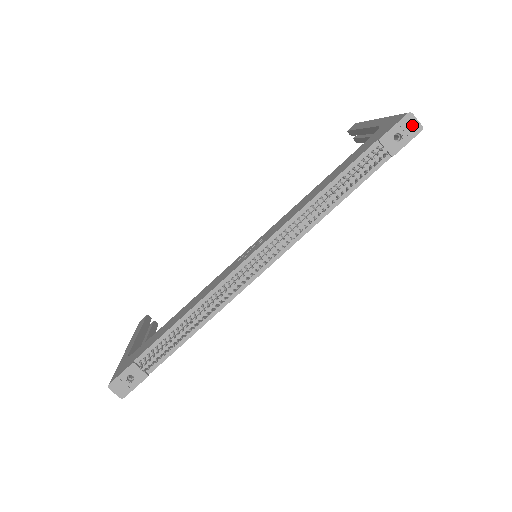
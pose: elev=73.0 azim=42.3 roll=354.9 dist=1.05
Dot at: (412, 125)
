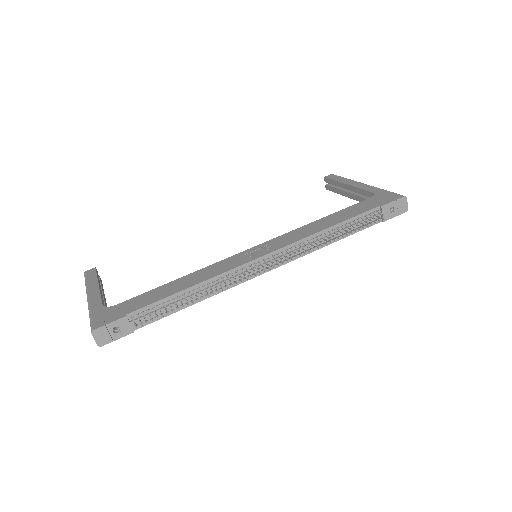
Dot at: (403, 205)
